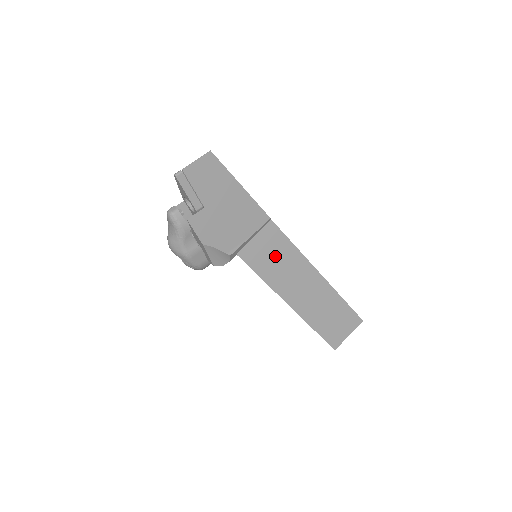
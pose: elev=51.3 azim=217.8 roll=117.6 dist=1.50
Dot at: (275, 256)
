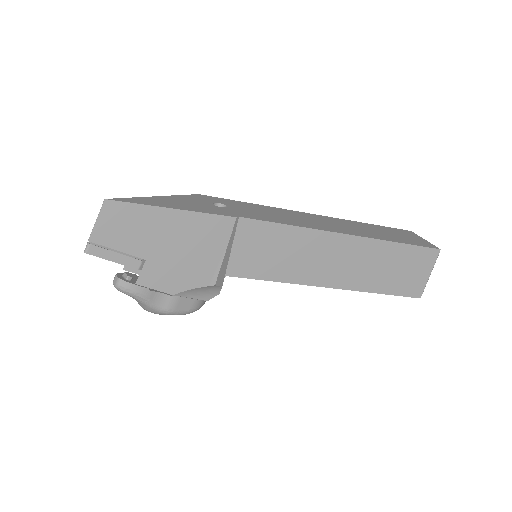
Dot at: (273, 250)
